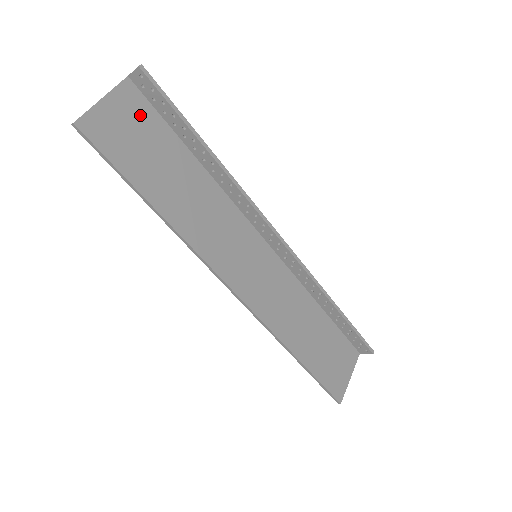
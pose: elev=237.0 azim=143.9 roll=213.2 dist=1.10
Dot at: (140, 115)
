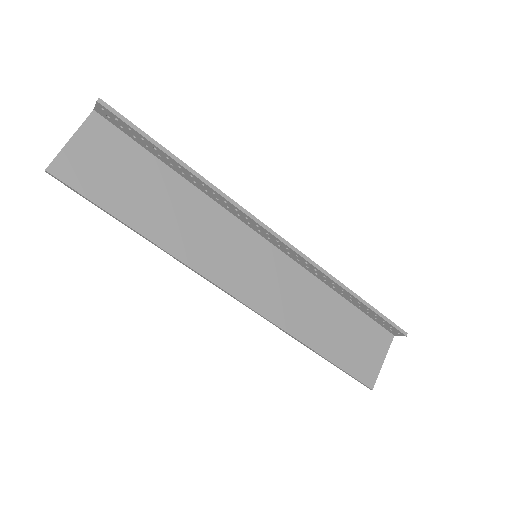
Dot at: (111, 145)
